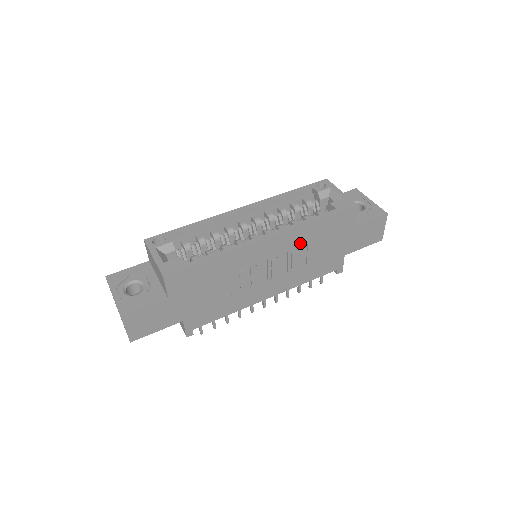
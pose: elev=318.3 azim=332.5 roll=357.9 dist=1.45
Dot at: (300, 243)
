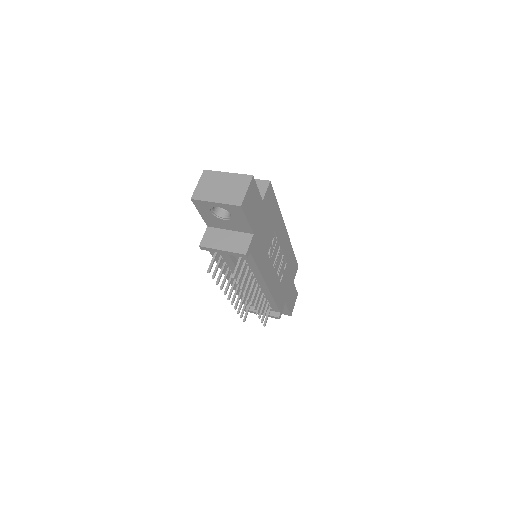
Dot at: (286, 257)
